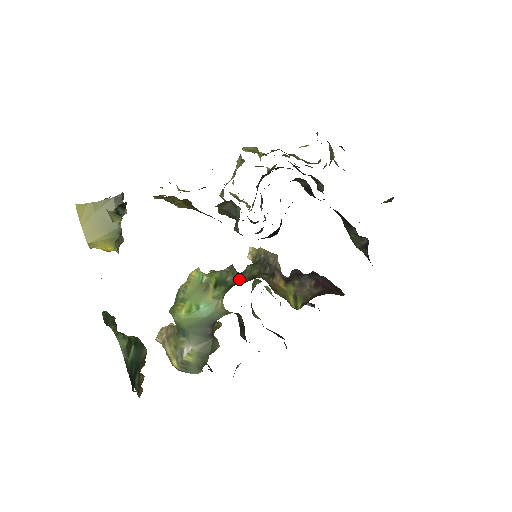
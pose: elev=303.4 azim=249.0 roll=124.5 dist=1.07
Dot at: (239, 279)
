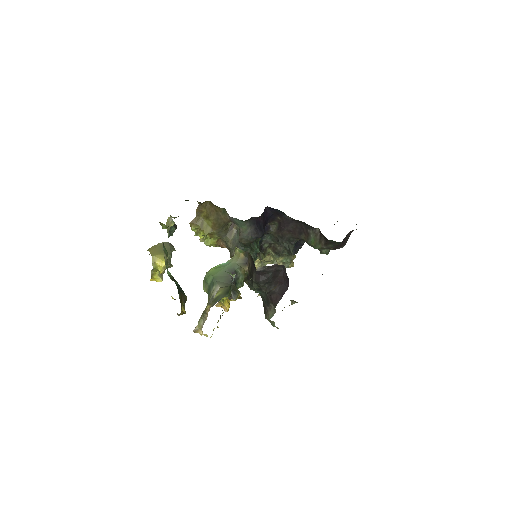
Dot at: occluded
